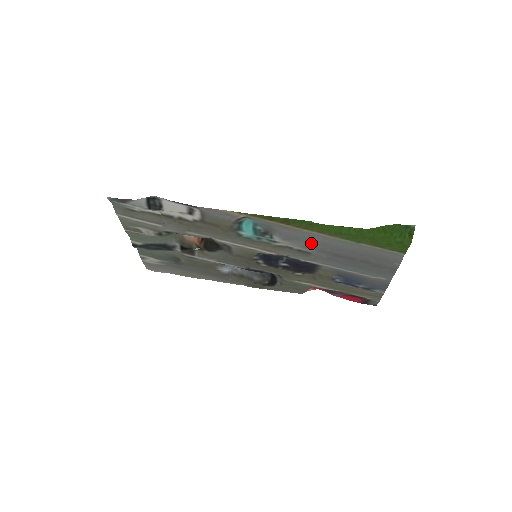
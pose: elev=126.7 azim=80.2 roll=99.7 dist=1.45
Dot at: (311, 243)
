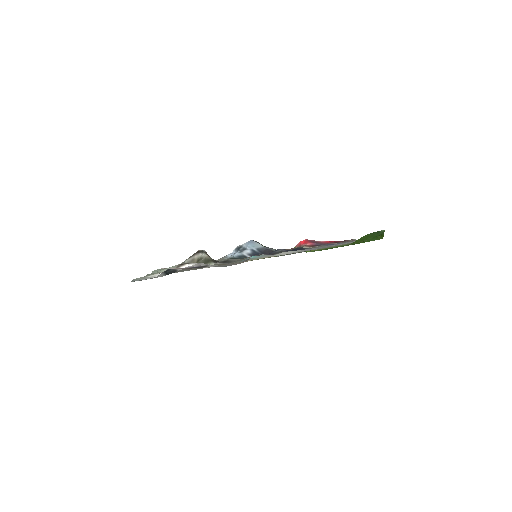
Dot at: occluded
